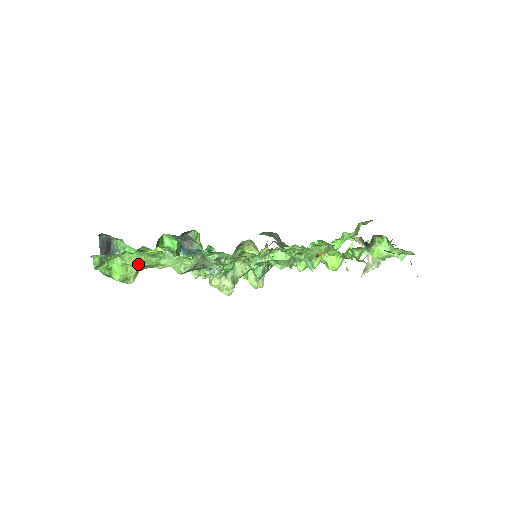
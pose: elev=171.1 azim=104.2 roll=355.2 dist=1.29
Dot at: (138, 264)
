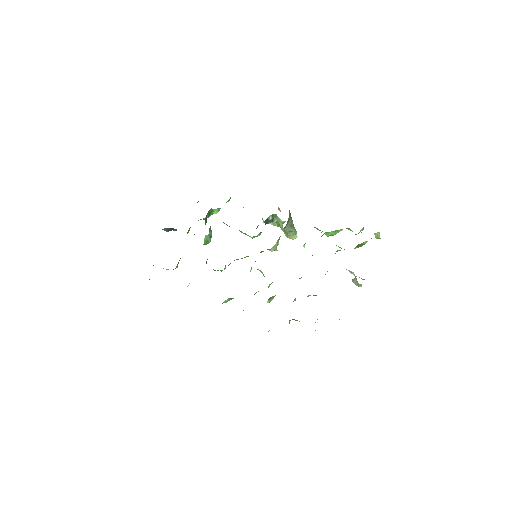
Dot at: occluded
